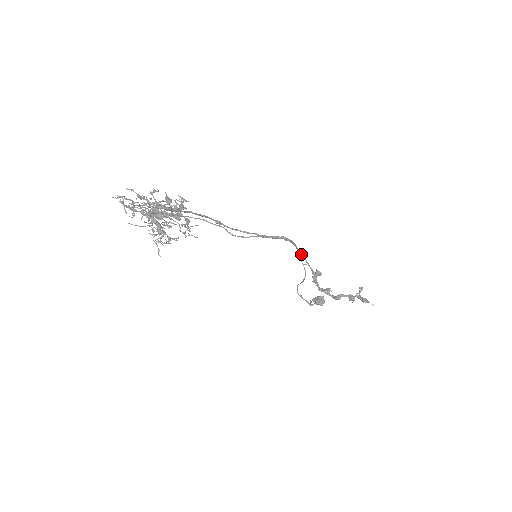
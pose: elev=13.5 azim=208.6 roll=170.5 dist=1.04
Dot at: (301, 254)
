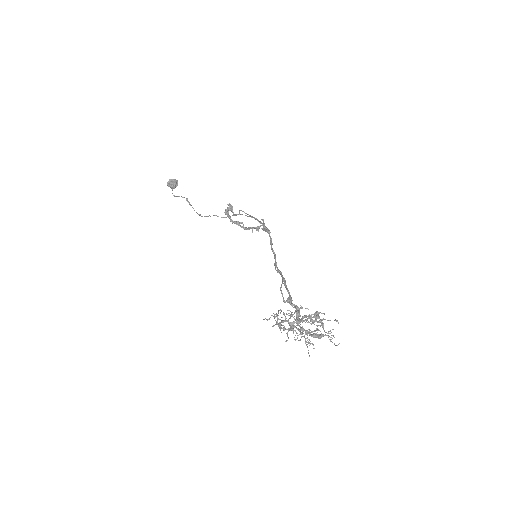
Dot at: (242, 211)
